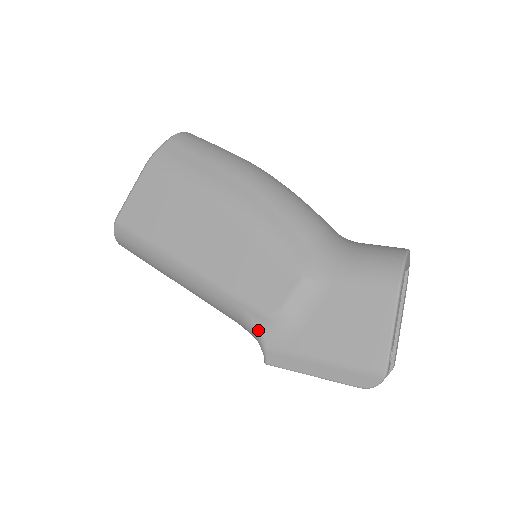
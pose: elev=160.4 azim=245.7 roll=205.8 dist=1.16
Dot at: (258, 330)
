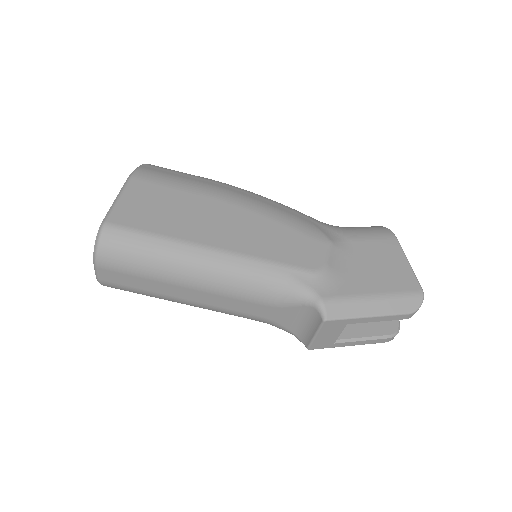
Dot at: (310, 288)
